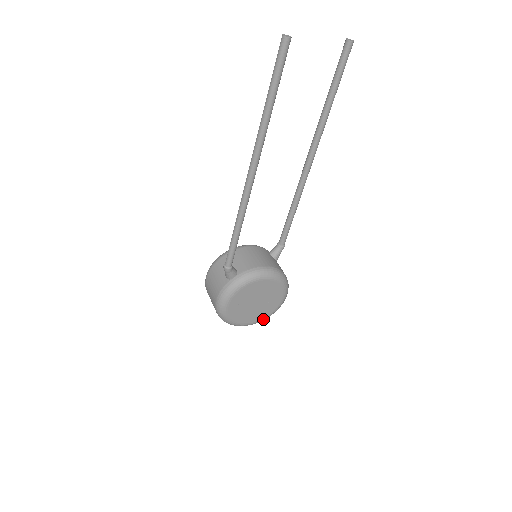
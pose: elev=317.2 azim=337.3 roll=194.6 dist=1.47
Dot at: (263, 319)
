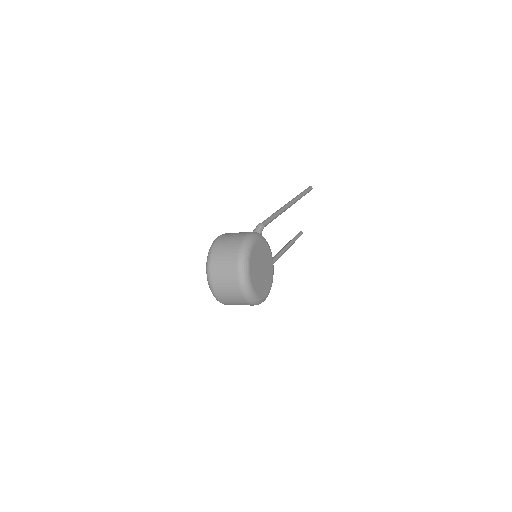
Dot at: (254, 292)
